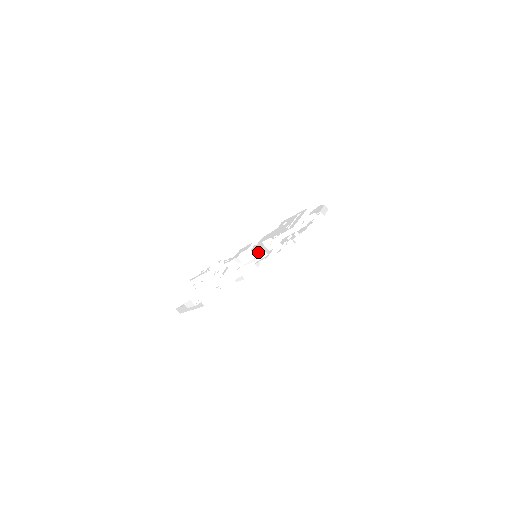
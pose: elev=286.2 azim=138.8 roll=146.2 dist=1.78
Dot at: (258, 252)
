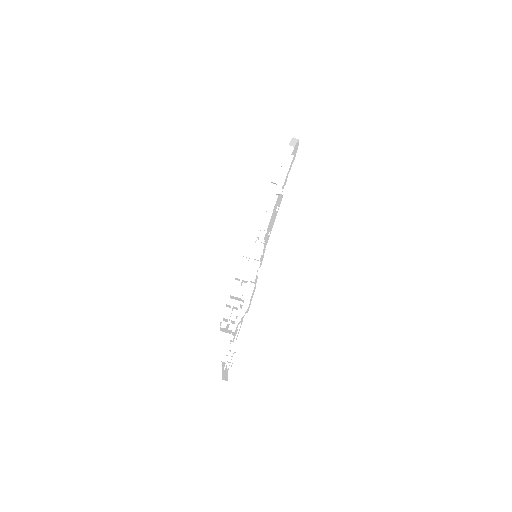
Dot at: (255, 248)
